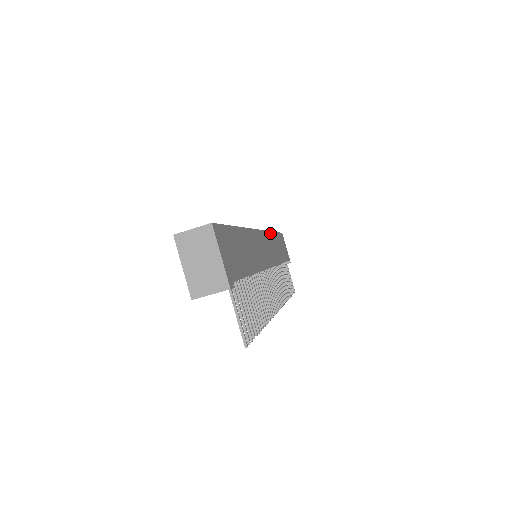
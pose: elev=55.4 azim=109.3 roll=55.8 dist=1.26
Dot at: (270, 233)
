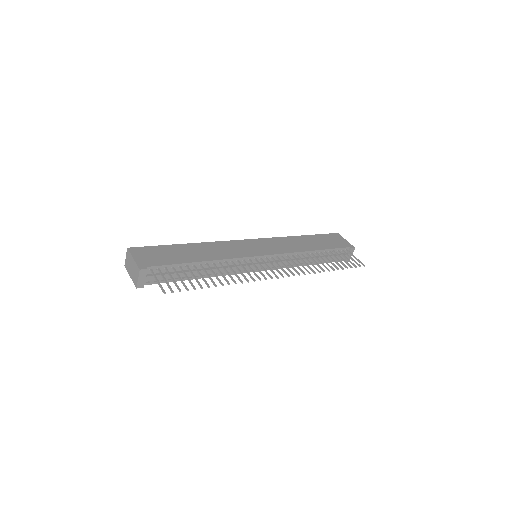
Dot at: (285, 238)
